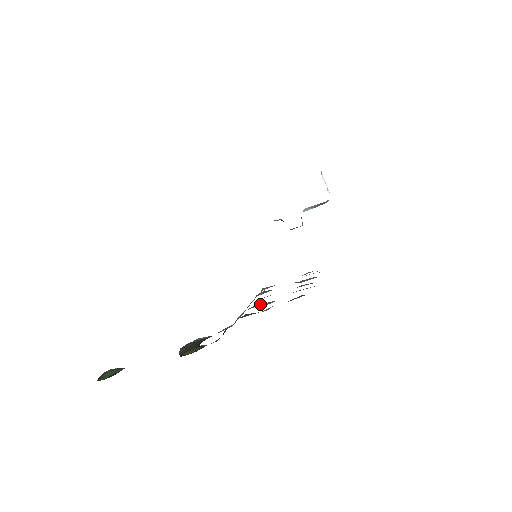
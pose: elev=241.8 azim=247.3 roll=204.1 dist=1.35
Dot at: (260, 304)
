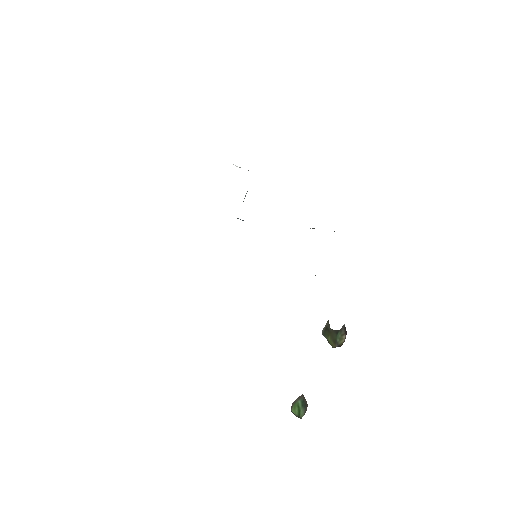
Dot at: occluded
